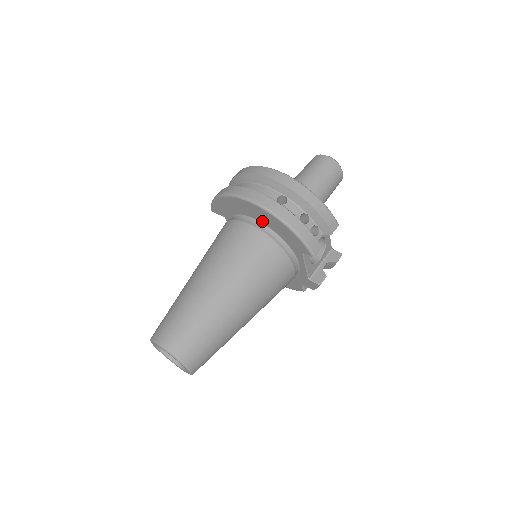
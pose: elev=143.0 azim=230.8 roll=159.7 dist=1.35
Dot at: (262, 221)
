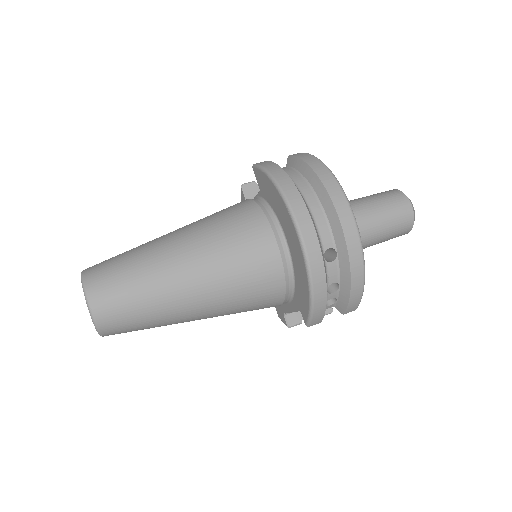
Dot at: (292, 253)
